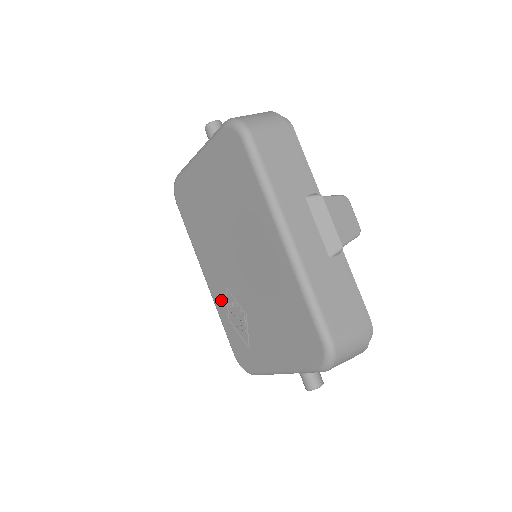
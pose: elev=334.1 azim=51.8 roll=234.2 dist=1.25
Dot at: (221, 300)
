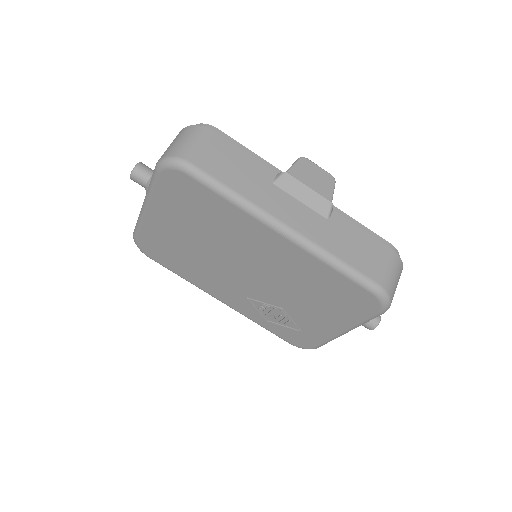
Dot at: (249, 310)
